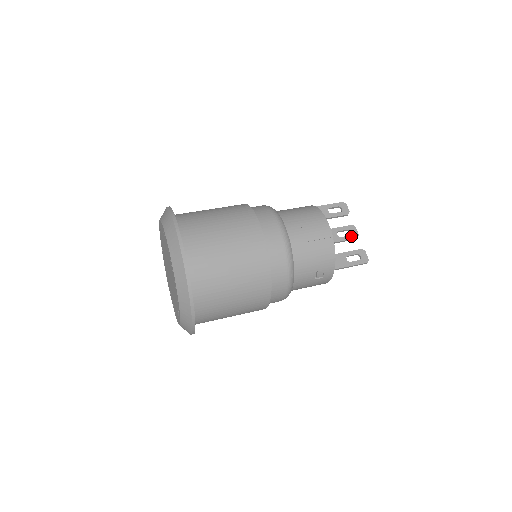
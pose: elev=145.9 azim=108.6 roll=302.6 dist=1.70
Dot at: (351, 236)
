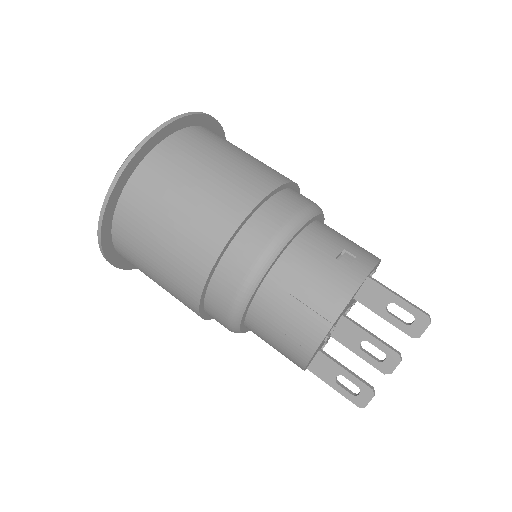
Dot at: (378, 363)
